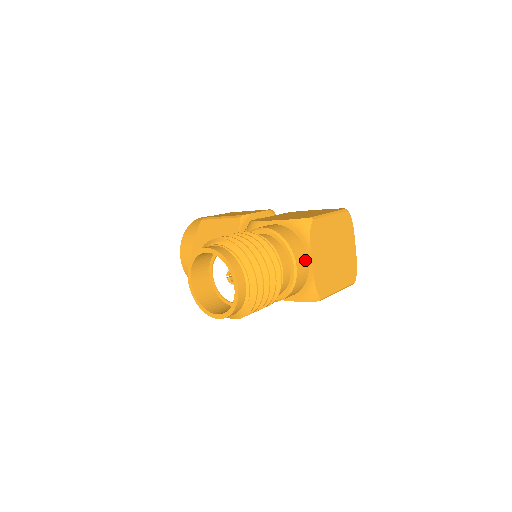
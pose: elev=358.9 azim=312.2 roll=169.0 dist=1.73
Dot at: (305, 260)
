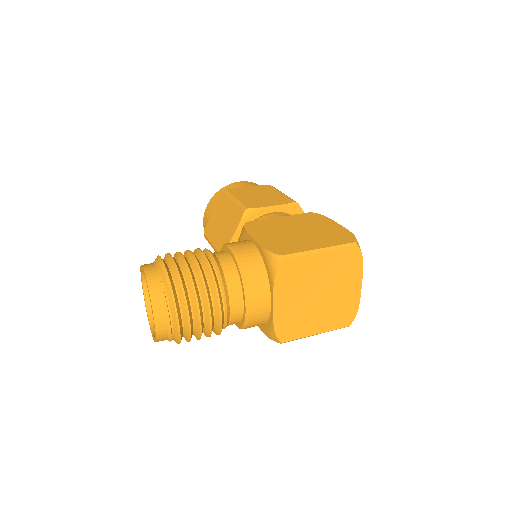
Dot at: (265, 301)
